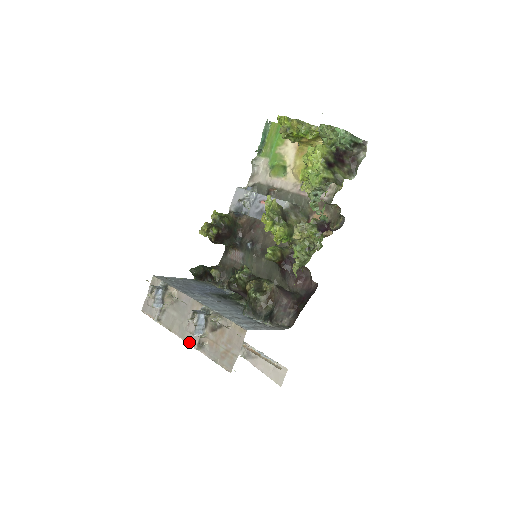
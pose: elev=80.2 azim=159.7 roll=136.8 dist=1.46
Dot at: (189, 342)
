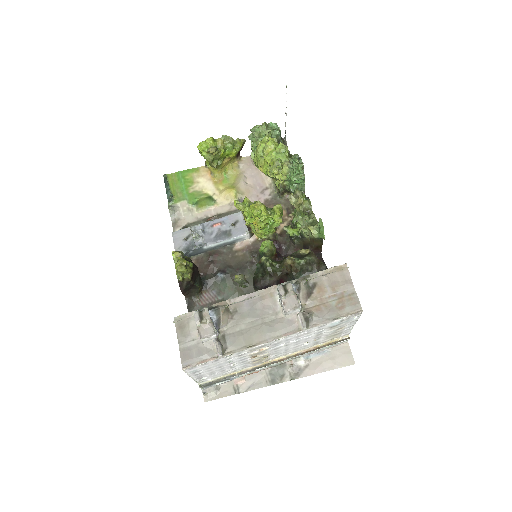
Dot at: (288, 333)
